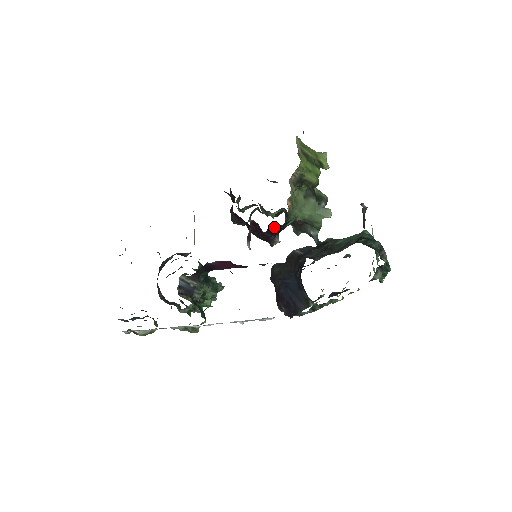
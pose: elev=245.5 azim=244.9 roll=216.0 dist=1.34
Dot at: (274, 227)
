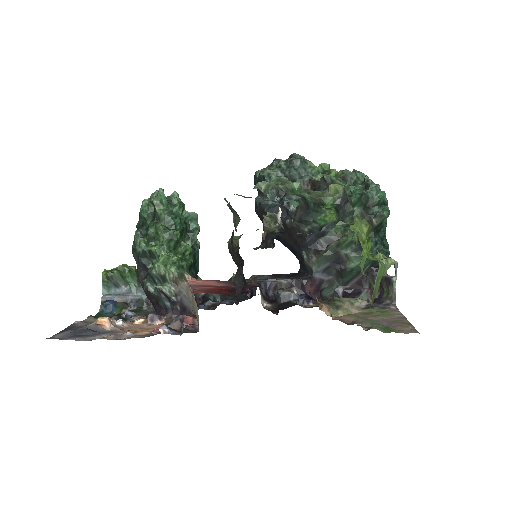
Dot at: occluded
